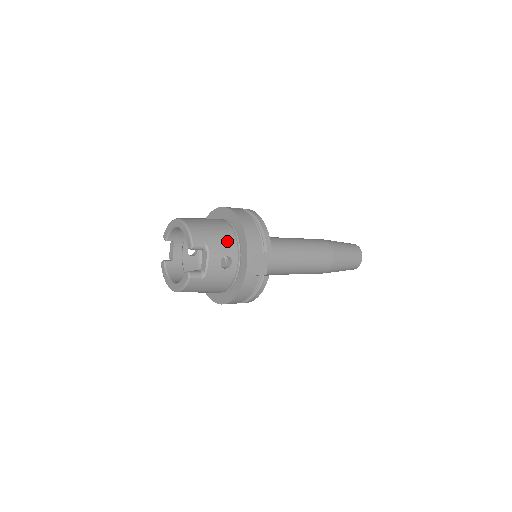
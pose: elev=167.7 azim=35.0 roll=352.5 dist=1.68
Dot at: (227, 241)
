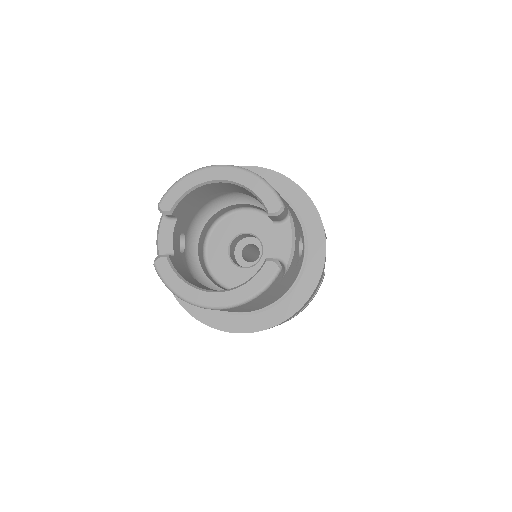
Dot at: (293, 212)
